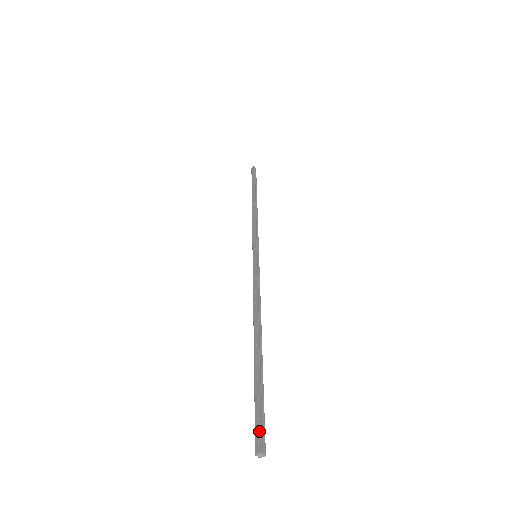
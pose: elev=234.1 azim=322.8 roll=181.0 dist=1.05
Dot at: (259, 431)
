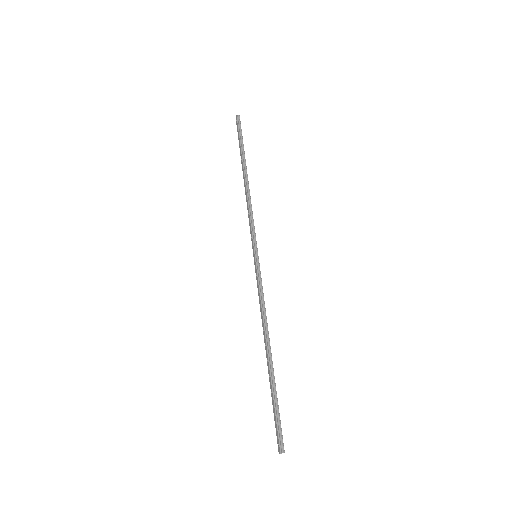
Dot at: (277, 437)
